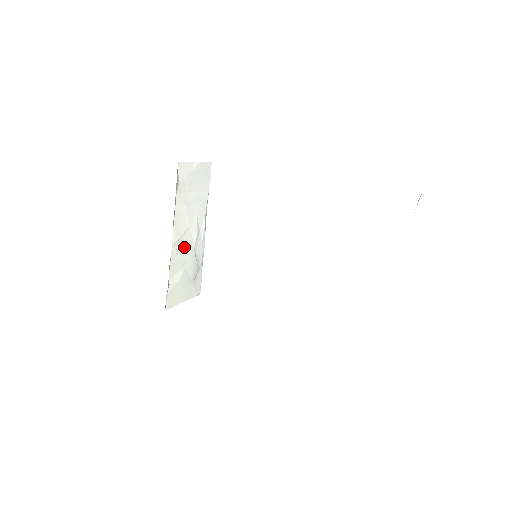
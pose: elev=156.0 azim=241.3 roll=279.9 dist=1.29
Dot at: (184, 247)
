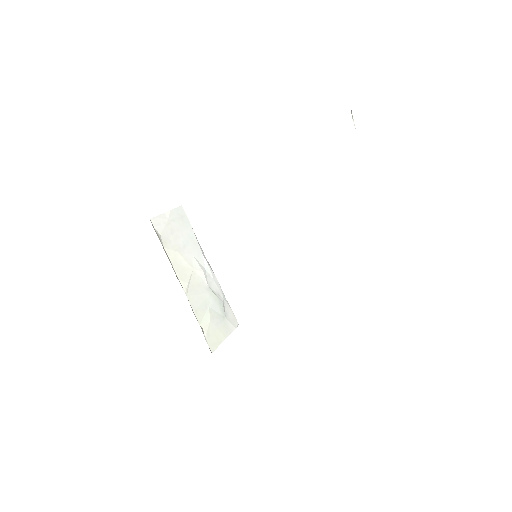
Dot at: (198, 289)
